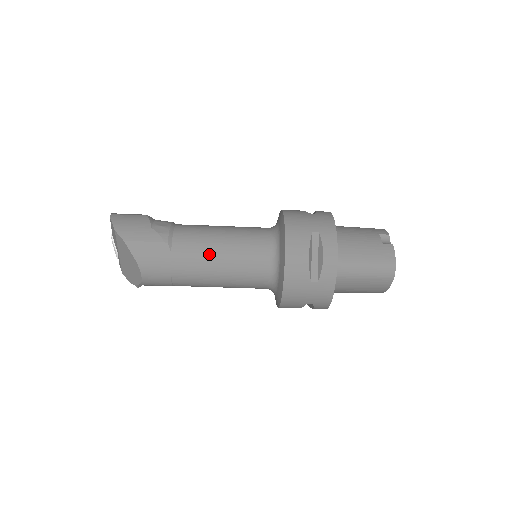
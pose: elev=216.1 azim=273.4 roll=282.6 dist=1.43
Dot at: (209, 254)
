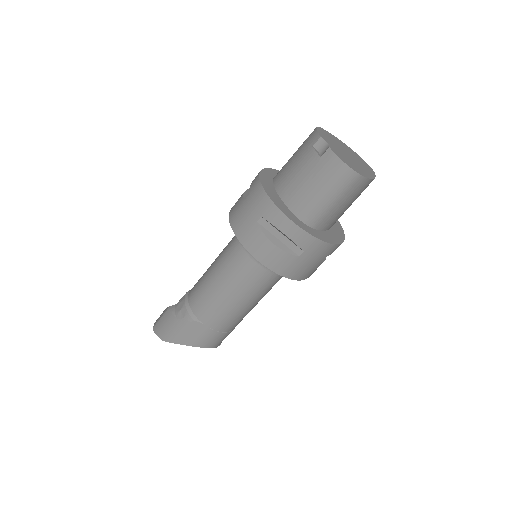
Dot at: (222, 301)
